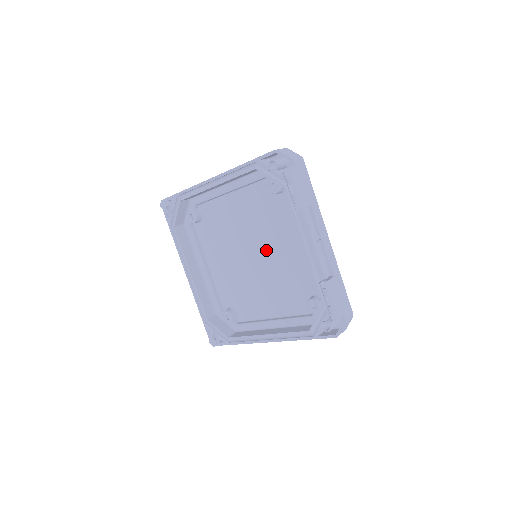
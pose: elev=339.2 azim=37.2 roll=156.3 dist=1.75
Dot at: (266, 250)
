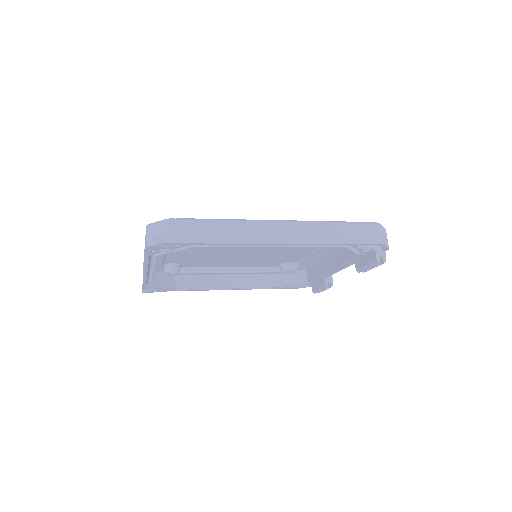
Dot at: (267, 249)
